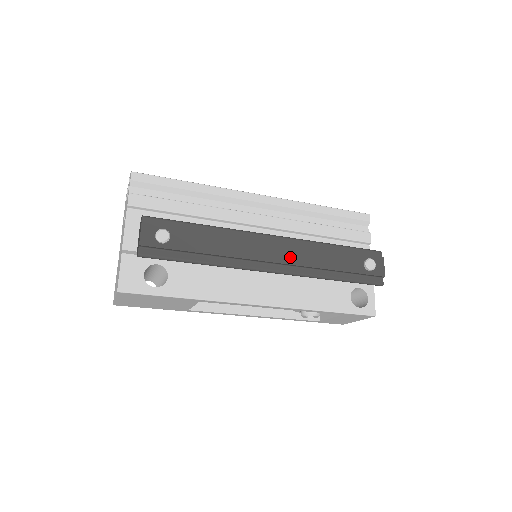
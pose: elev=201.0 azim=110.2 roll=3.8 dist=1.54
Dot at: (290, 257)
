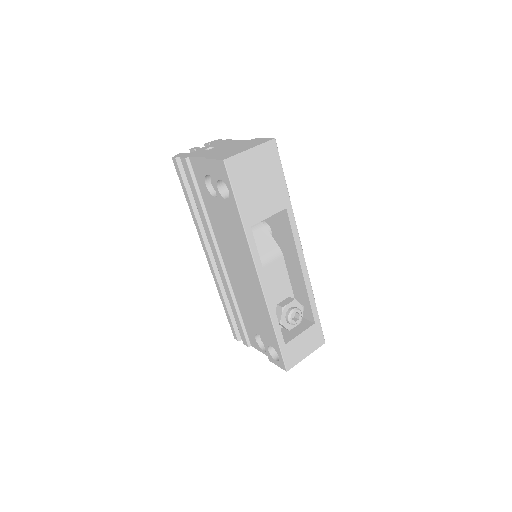
Dot at: occluded
